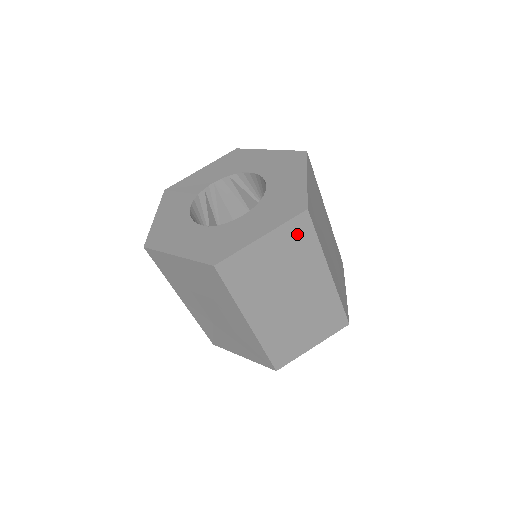
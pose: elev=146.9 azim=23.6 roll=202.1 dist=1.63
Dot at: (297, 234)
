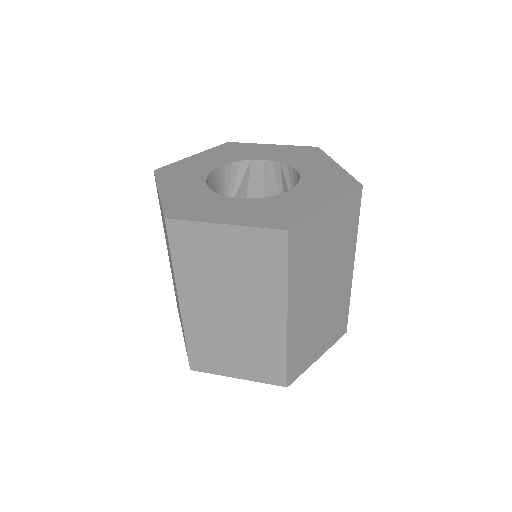
Dot at: (265, 249)
